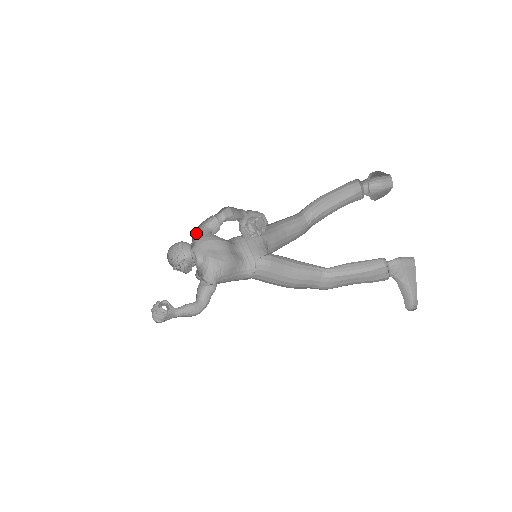
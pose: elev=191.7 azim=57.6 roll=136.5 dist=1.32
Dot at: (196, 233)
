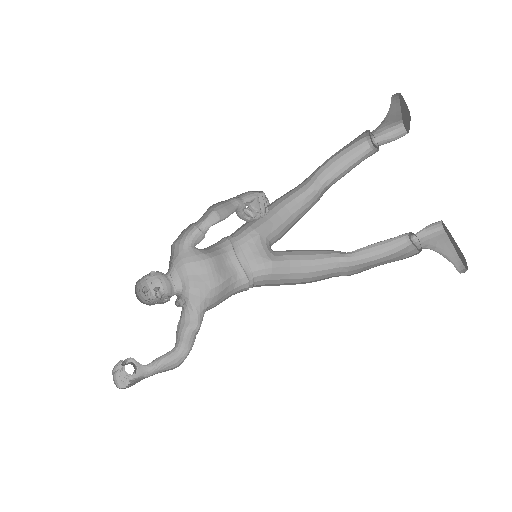
Dot at: (174, 250)
